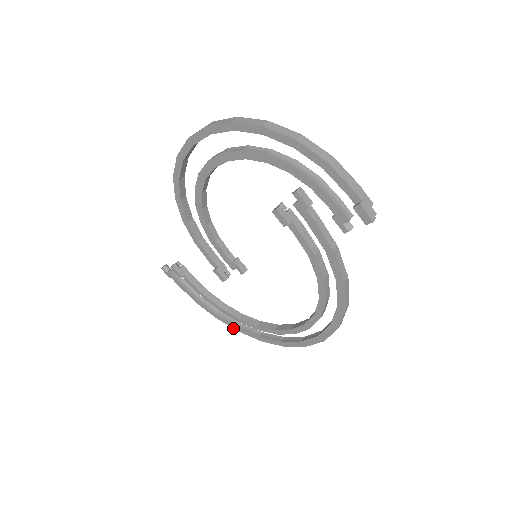
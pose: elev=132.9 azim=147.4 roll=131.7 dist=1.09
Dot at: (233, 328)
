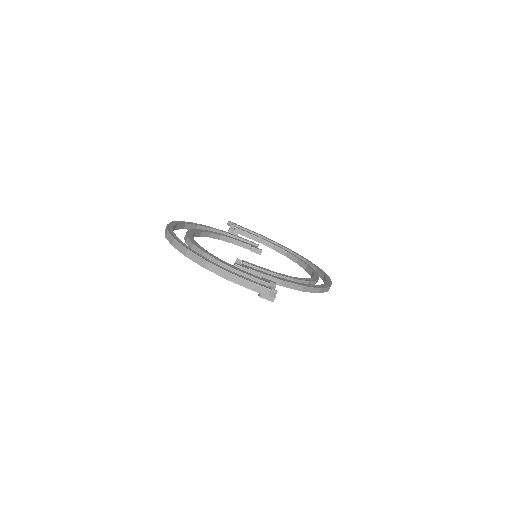
Dot at: occluded
